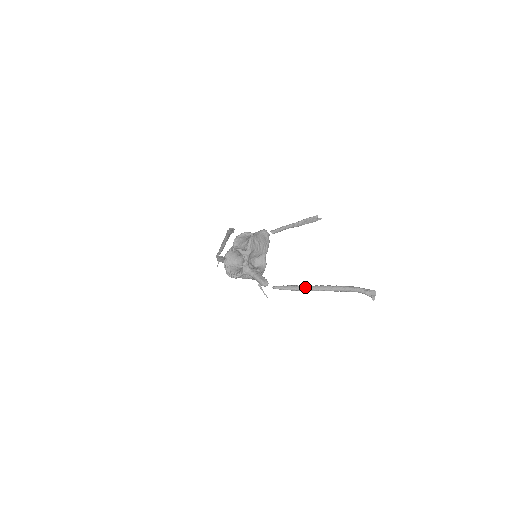
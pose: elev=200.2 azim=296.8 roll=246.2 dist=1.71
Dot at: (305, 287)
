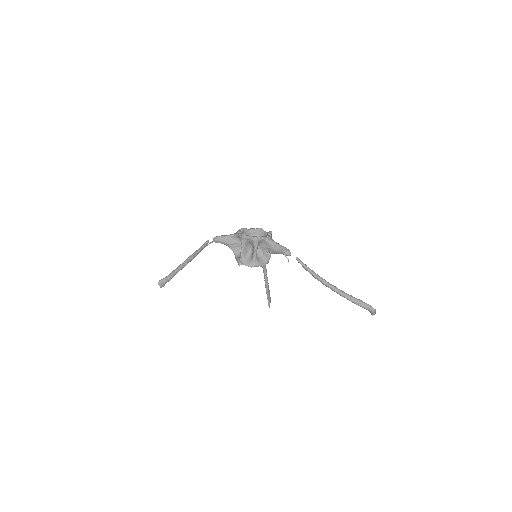
Dot at: occluded
